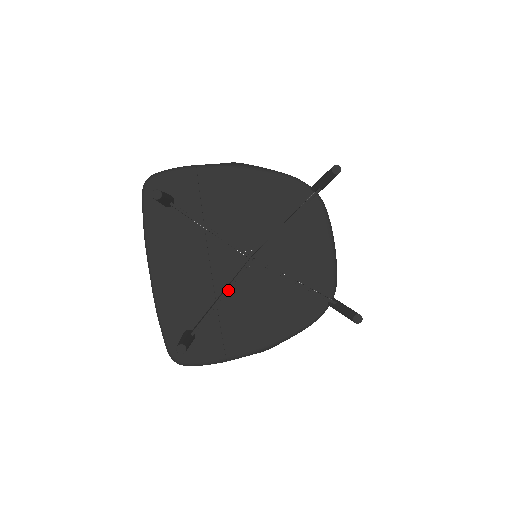
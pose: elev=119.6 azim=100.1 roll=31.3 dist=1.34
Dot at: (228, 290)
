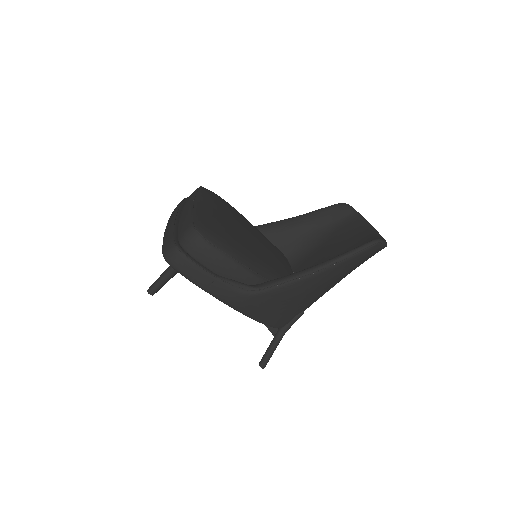
Dot at: occluded
